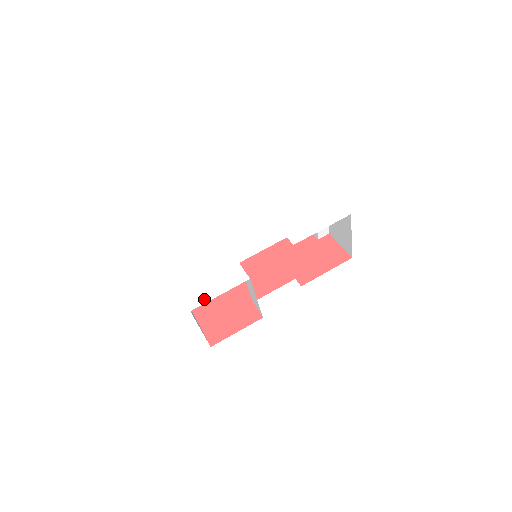
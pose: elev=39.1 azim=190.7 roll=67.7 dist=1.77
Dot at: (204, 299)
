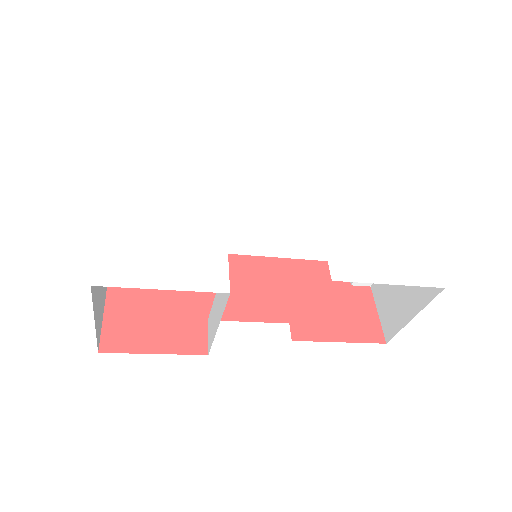
Dot at: (130, 279)
